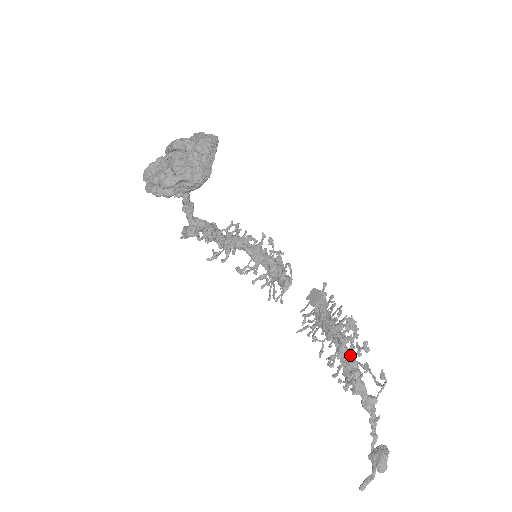
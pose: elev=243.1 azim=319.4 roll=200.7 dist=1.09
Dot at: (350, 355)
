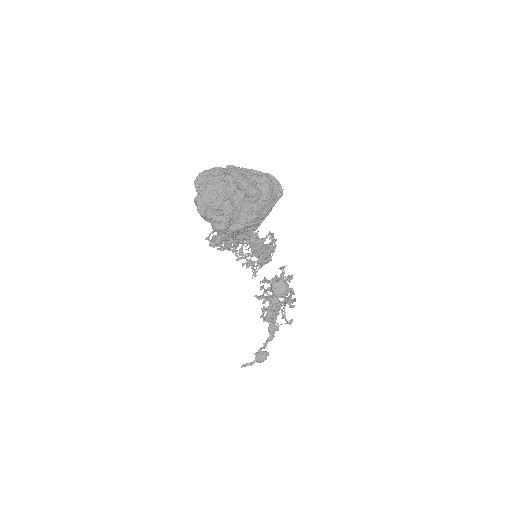
Dot at: occluded
